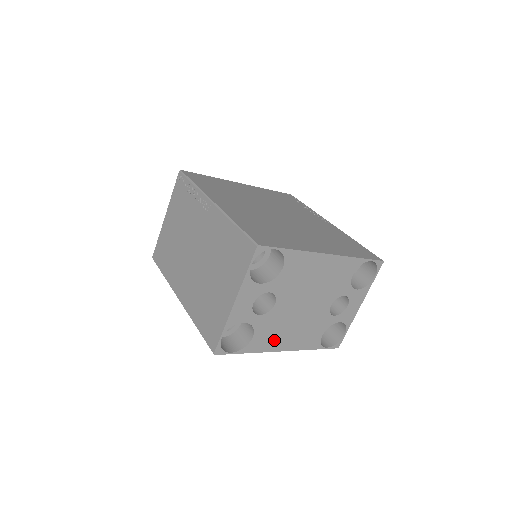
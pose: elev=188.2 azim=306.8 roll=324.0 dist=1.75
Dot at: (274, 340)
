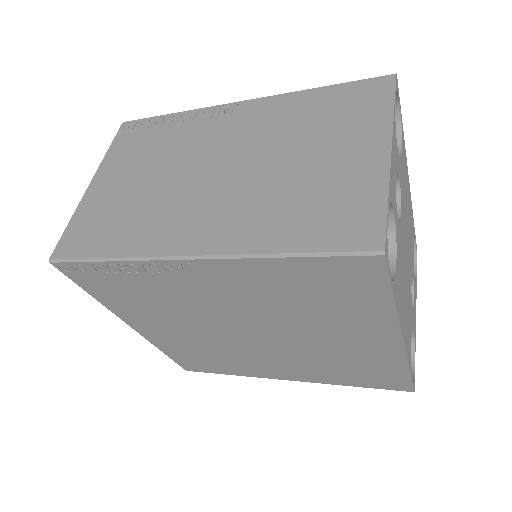
Dot at: (401, 301)
